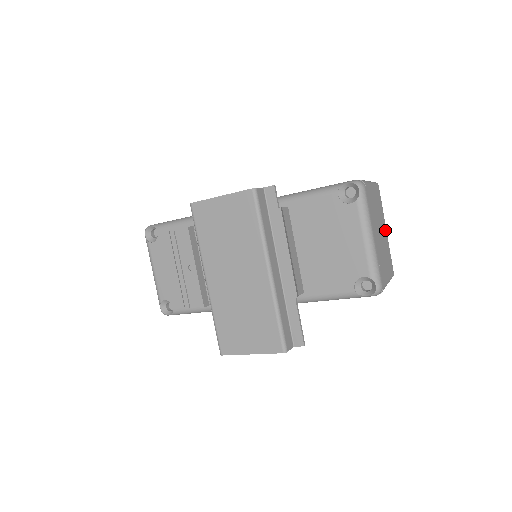
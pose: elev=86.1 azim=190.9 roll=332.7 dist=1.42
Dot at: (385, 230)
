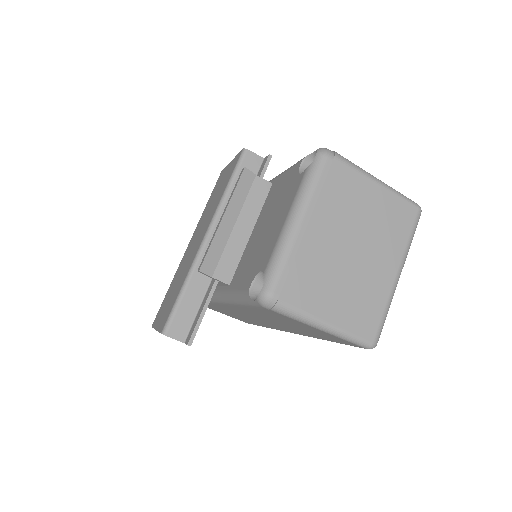
Dot at: (389, 269)
